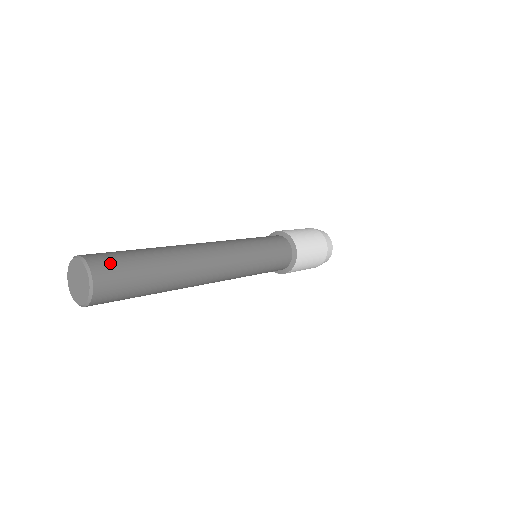
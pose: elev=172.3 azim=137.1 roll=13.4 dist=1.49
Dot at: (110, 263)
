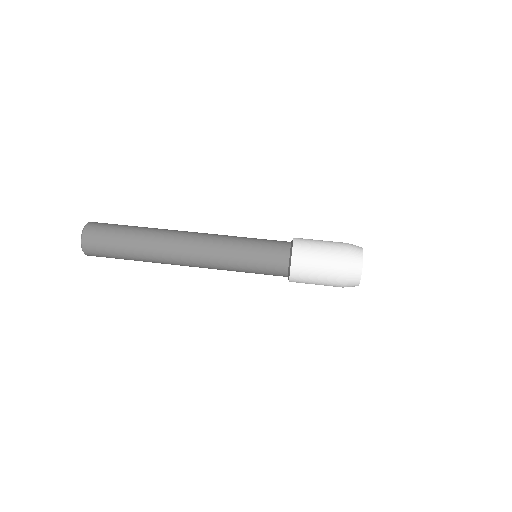
Dot at: (96, 238)
